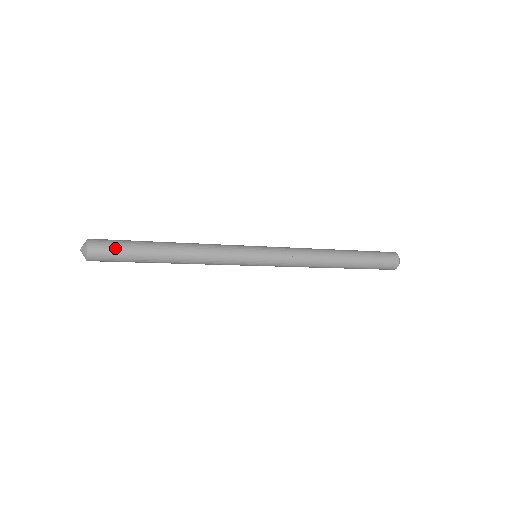
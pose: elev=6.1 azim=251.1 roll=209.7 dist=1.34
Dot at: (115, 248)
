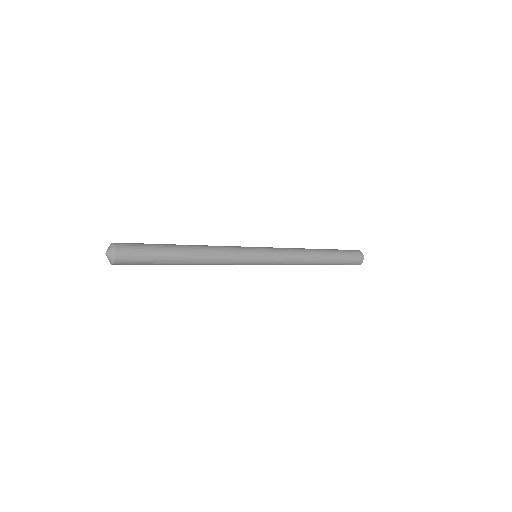
Dot at: (141, 257)
